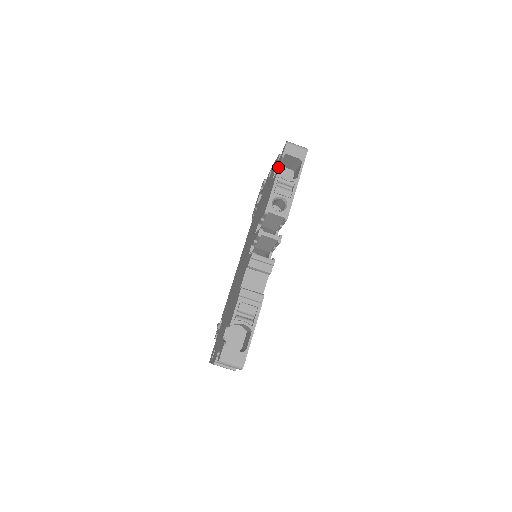
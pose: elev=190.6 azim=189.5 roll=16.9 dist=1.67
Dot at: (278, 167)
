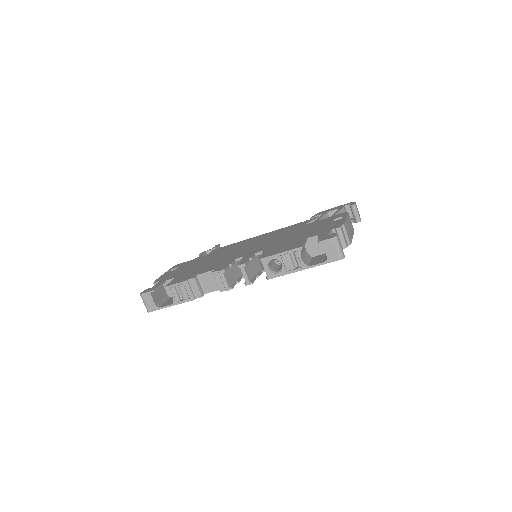
Dot at: occluded
